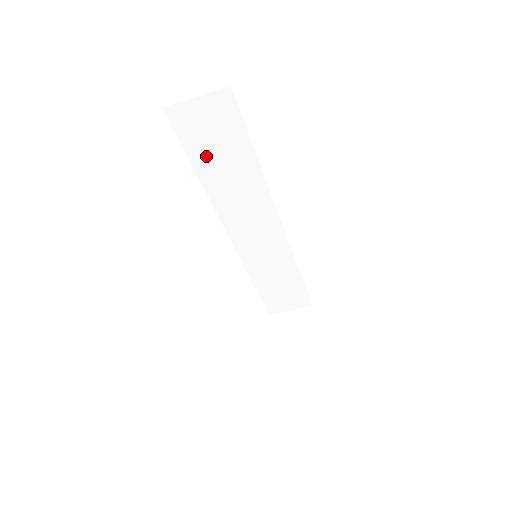
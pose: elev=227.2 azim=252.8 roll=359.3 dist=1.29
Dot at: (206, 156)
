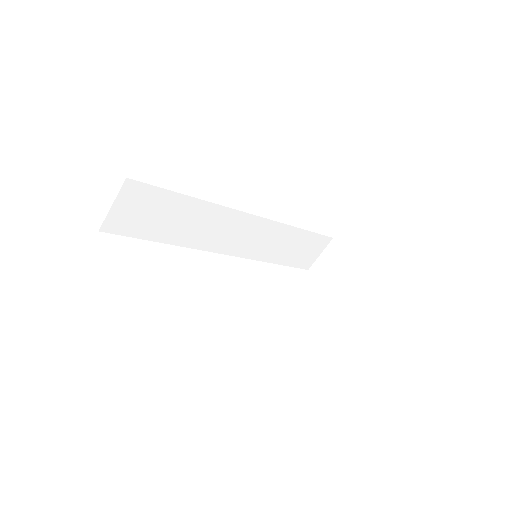
Dot at: (158, 228)
